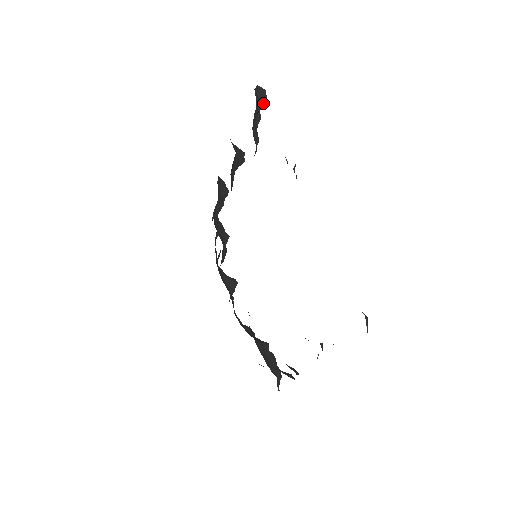
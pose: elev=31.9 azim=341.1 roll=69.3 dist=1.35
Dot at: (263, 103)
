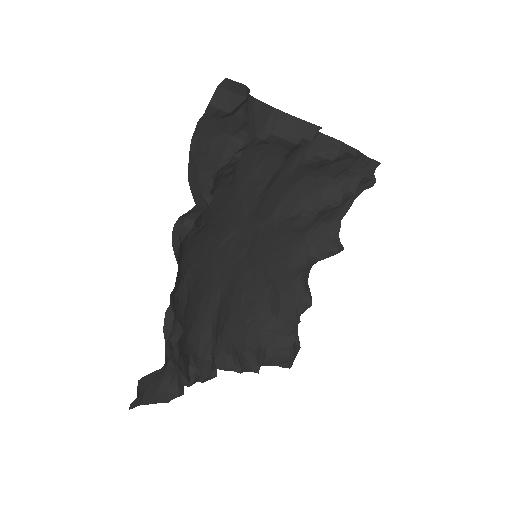
Dot at: (237, 103)
